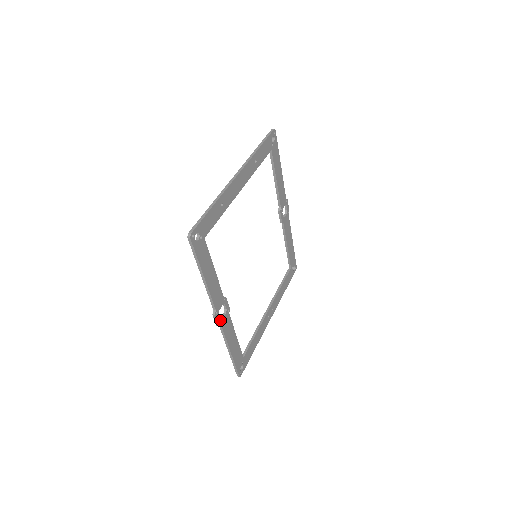
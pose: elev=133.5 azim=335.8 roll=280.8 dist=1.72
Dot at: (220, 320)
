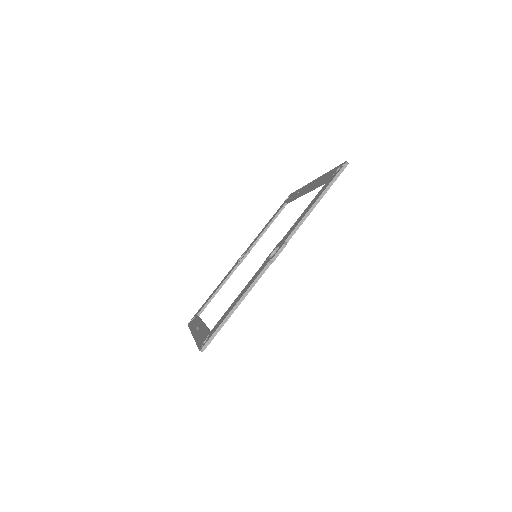
Dot at: (275, 257)
